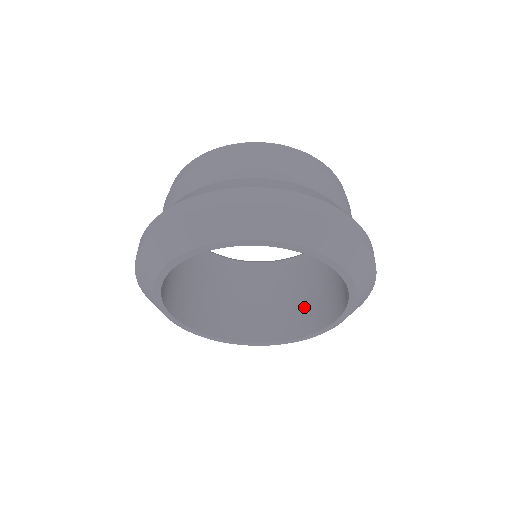
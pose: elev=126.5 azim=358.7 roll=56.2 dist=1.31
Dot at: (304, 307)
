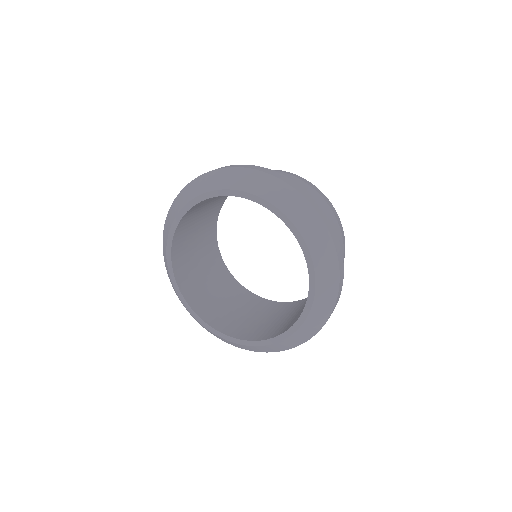
Dot at: (266, 326)
